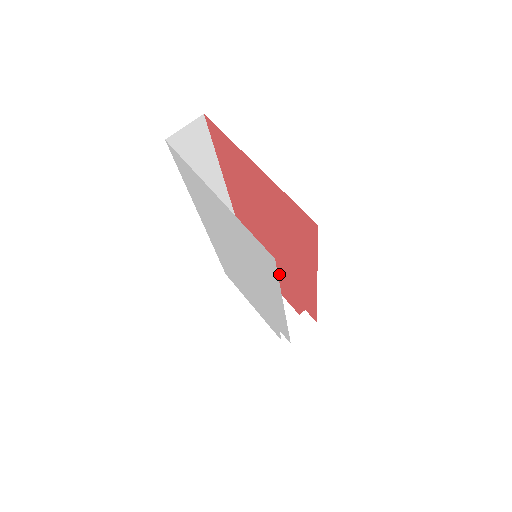
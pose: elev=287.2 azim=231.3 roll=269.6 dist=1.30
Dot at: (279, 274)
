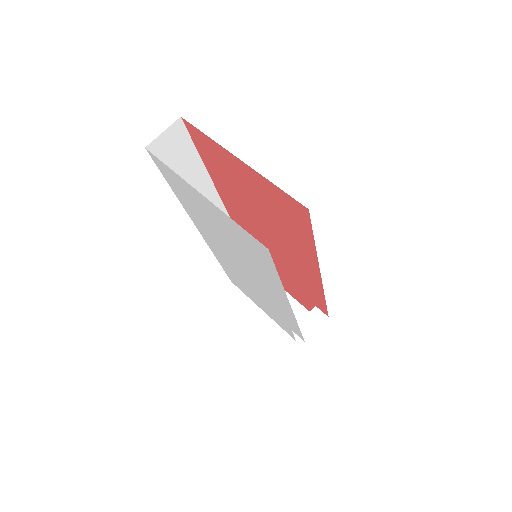
Dot at: (283, 273)
